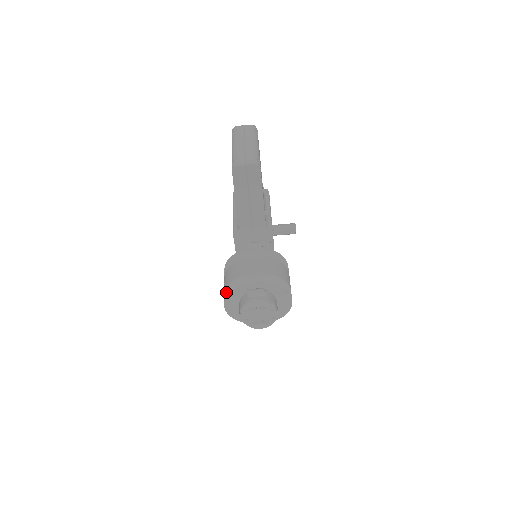
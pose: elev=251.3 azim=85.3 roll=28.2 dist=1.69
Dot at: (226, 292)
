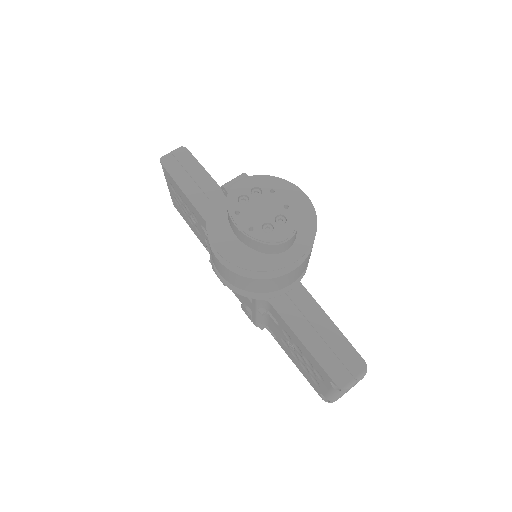
Dot at: occluded
